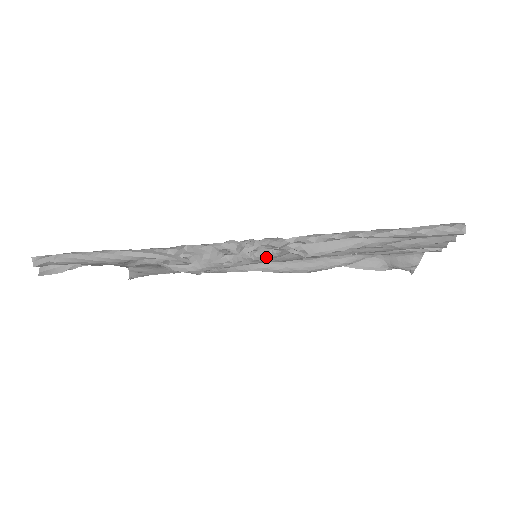
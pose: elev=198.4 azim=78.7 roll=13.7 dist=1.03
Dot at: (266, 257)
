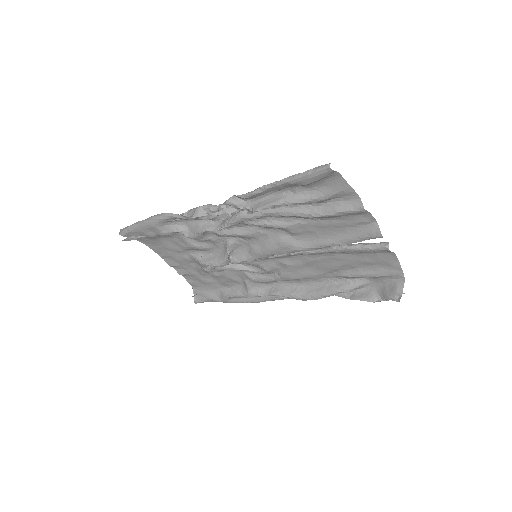
Dot at: (233, 219)
